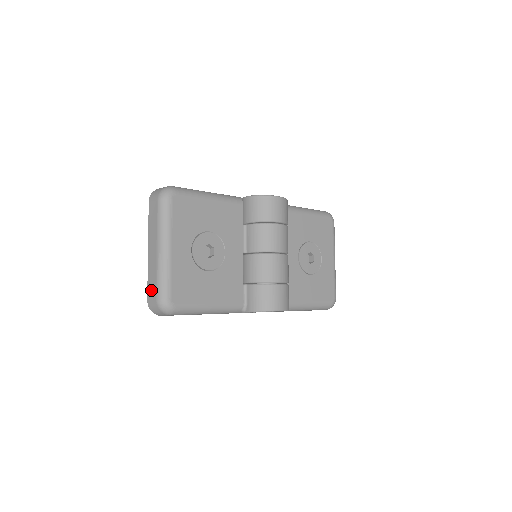
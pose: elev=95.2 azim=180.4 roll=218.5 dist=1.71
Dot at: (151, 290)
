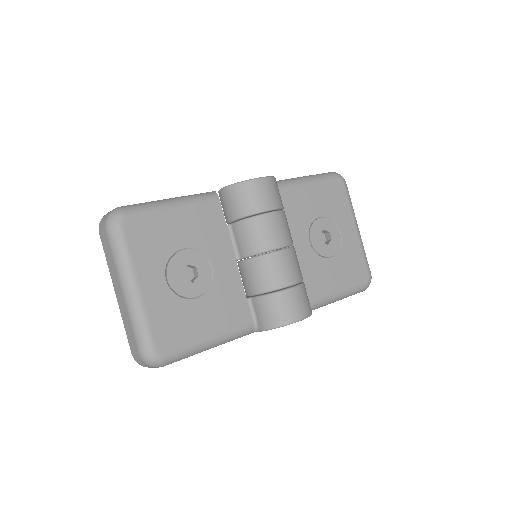
Dot at: (131, 342)
